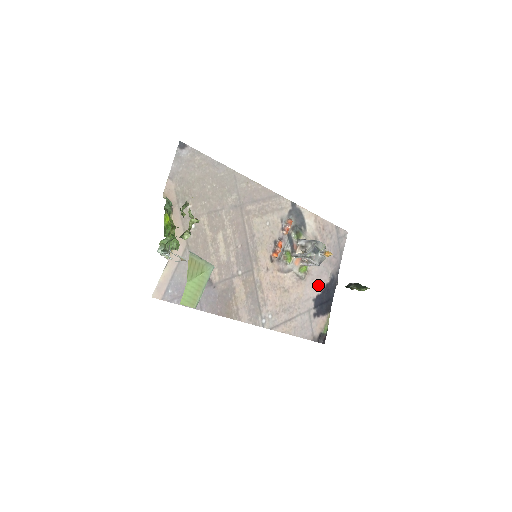
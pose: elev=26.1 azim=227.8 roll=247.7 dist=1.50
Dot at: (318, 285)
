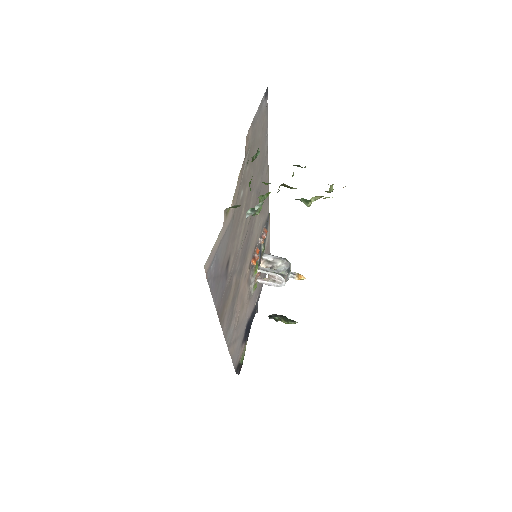
Dot at: (251, 308)
